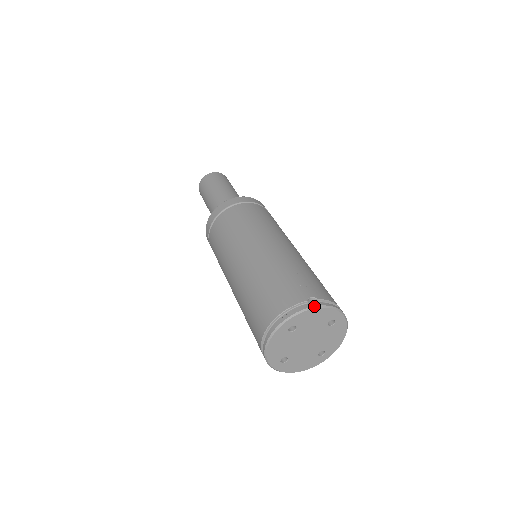
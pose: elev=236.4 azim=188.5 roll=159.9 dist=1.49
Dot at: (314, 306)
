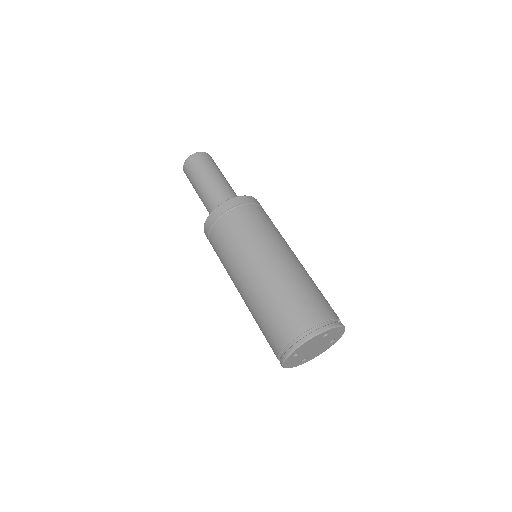
Dot at: (344, 326)
